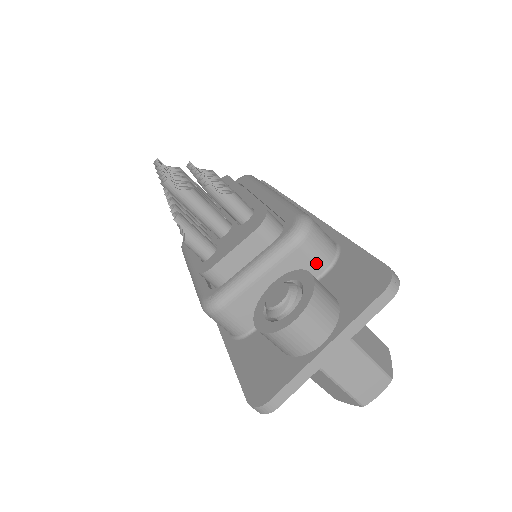
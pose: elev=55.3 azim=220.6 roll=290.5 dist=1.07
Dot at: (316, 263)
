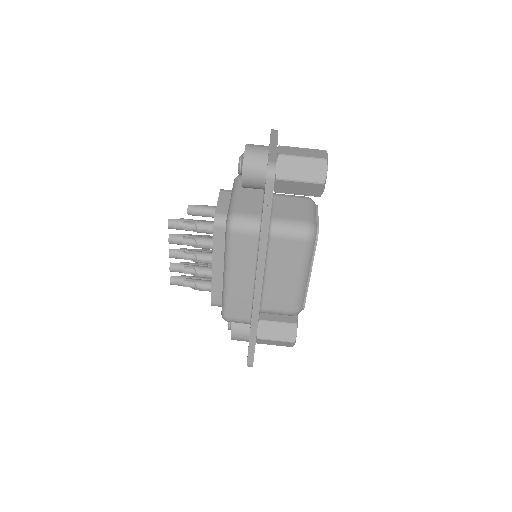
Dot at: occluded
